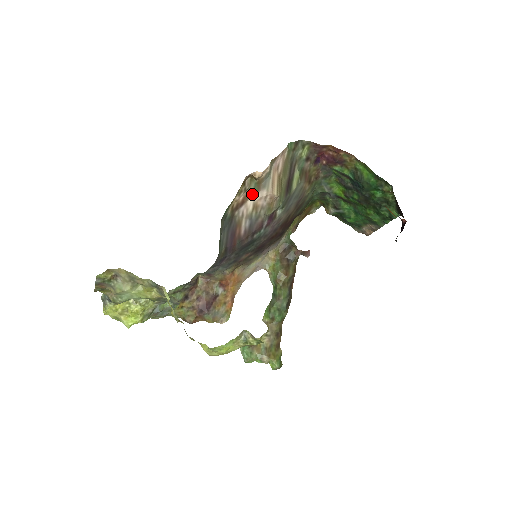
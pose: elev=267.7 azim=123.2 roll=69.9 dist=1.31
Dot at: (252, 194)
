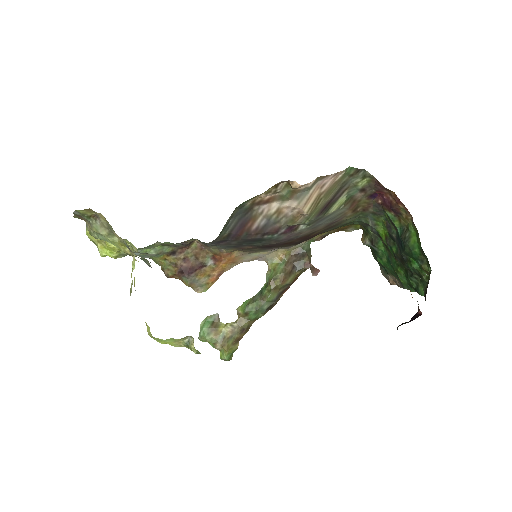
Dot at: (281, 198)
